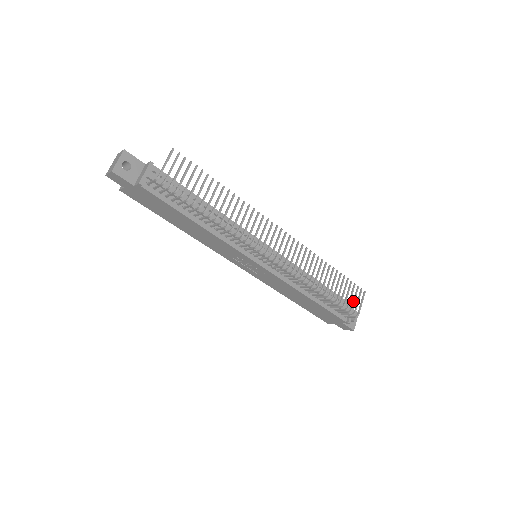
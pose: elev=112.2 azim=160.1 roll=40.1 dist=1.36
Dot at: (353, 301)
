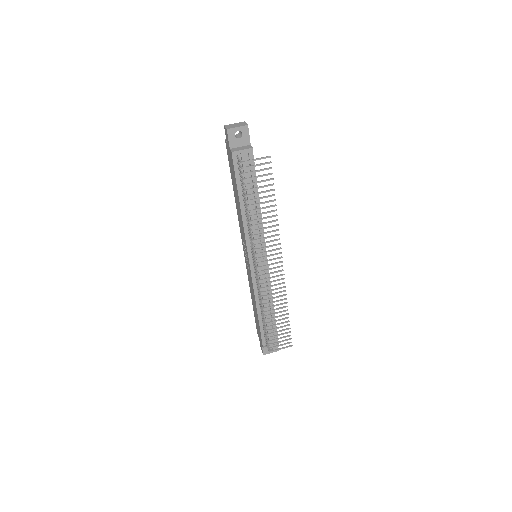
Dot at: (278, 342)
